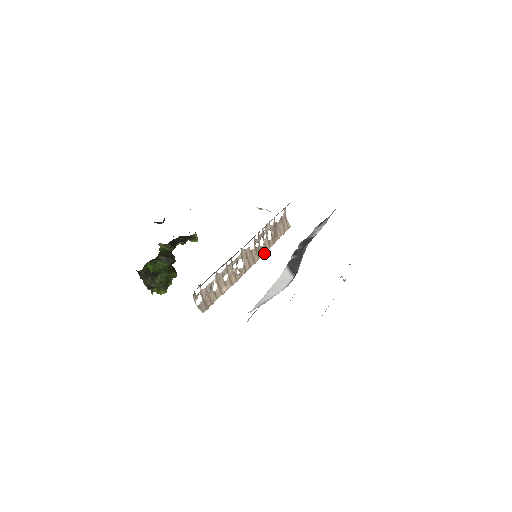
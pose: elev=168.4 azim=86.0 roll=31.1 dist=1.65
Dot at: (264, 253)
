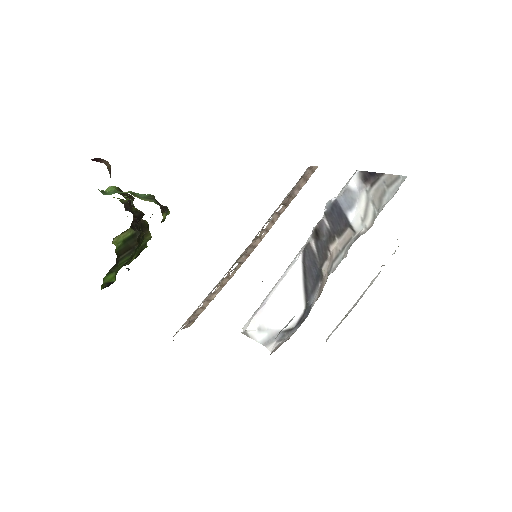
Dot at: (270, 228)
